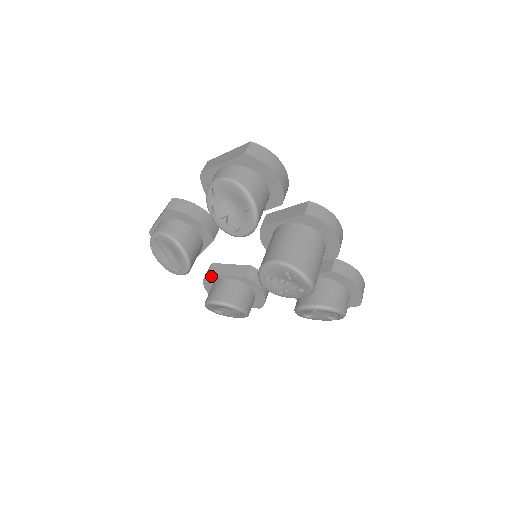
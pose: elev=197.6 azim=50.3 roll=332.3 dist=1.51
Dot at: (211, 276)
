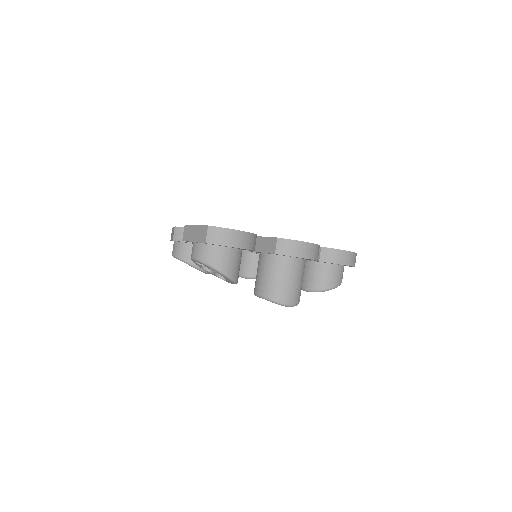
Dot at: occluded
